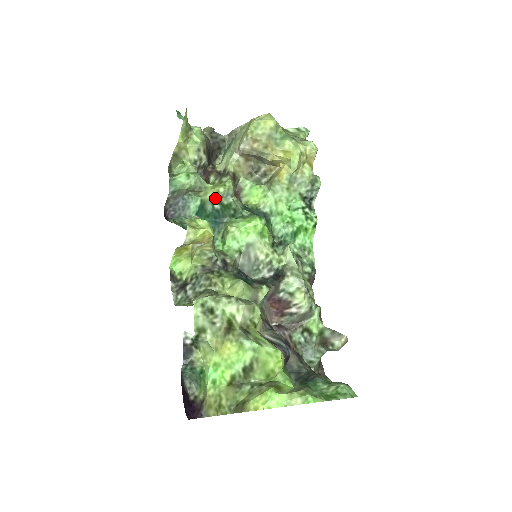
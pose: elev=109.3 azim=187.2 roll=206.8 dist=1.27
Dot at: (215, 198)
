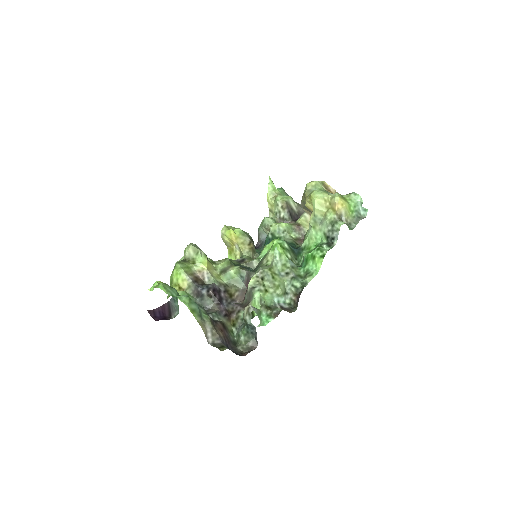
Dot at: (271, 231)
